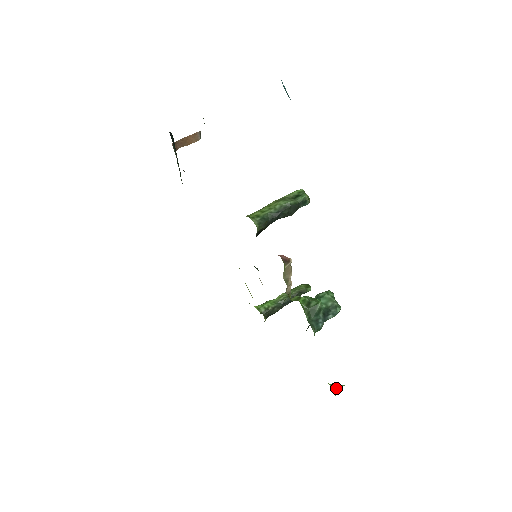
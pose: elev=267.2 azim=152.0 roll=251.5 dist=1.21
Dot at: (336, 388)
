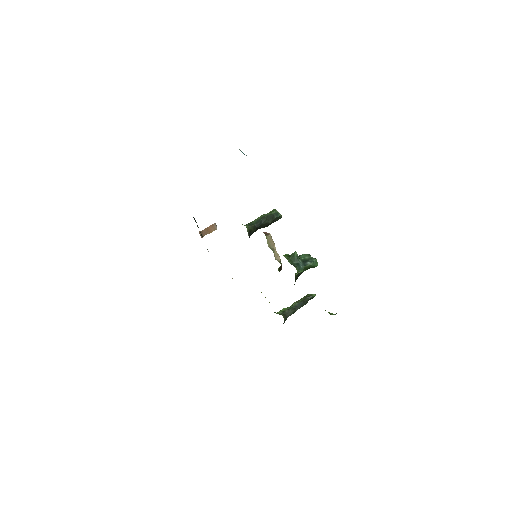
Dot at: (331, 313)
